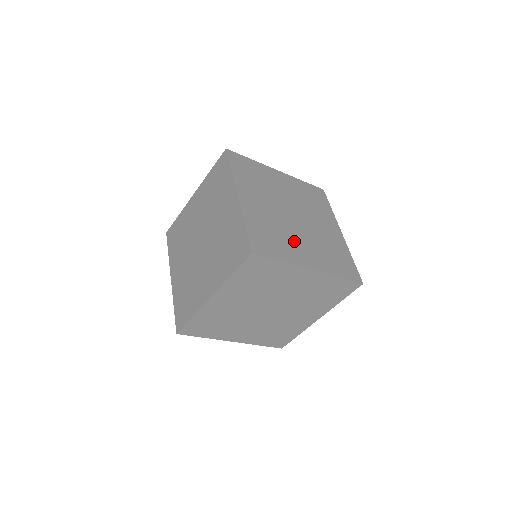
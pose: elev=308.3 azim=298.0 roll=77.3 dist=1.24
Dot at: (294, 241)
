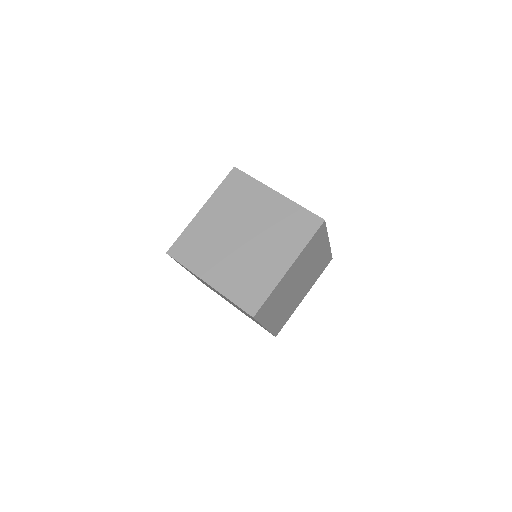
Dot at: (279, 306)
